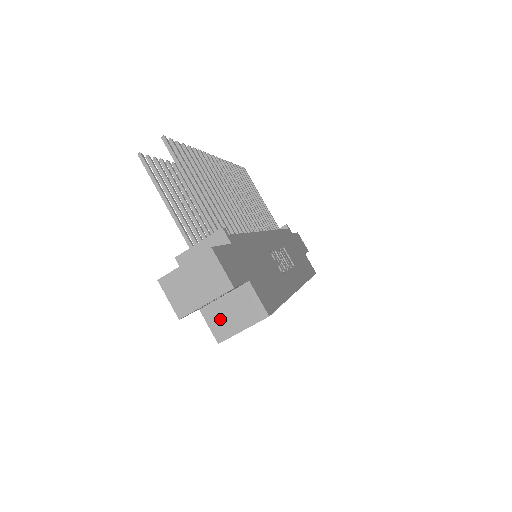
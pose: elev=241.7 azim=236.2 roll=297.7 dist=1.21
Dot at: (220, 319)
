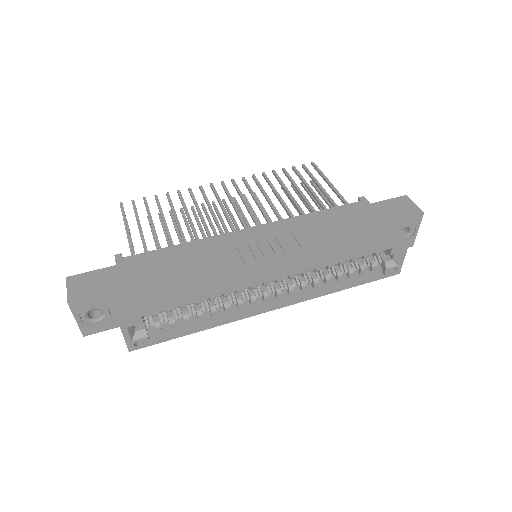
Dot at: occluded
